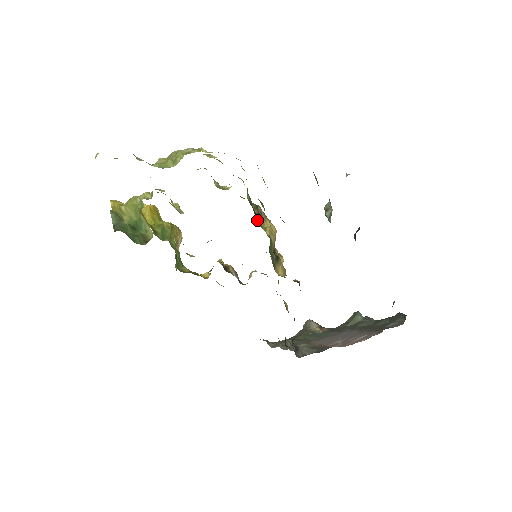
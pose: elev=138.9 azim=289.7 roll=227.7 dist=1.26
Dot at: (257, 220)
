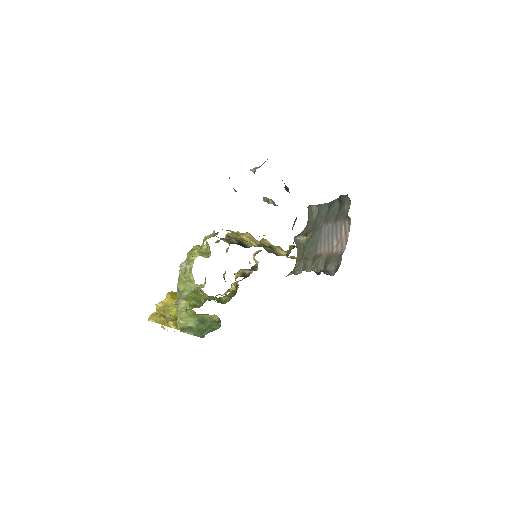
Dot at: (243, 246)
